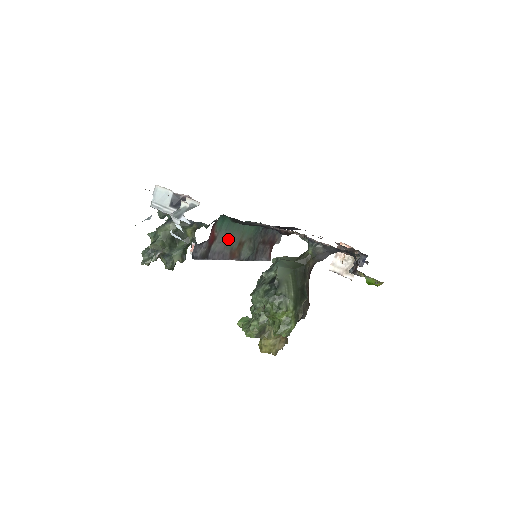
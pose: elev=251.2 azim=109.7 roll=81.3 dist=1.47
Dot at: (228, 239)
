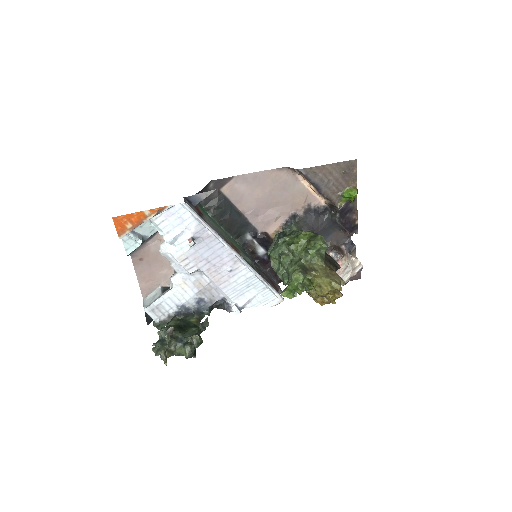
Dot at: (217, 229)
